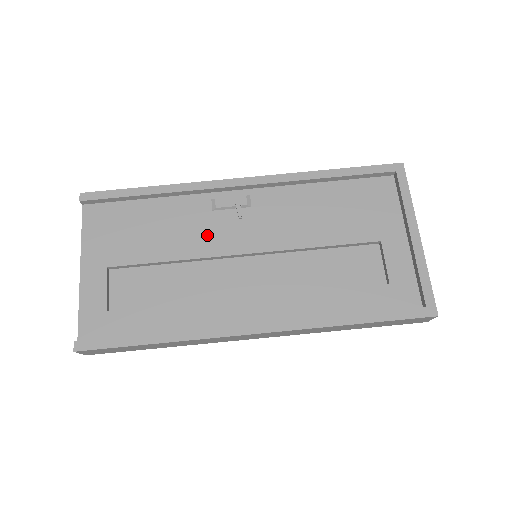
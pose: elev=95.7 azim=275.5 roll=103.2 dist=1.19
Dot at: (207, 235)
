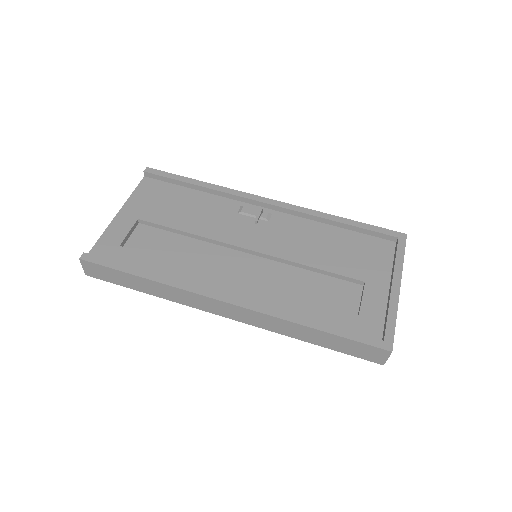
Dot at: (225, 226)
